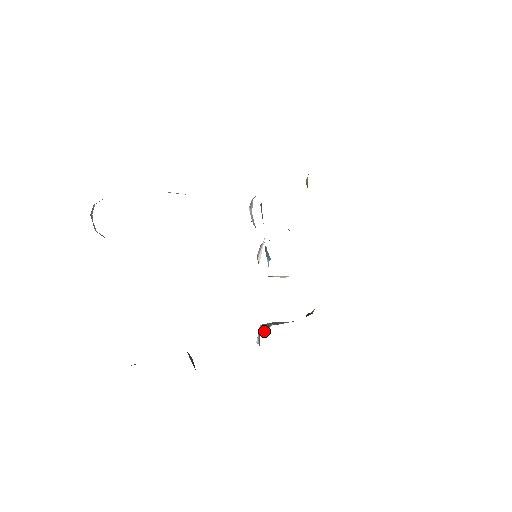
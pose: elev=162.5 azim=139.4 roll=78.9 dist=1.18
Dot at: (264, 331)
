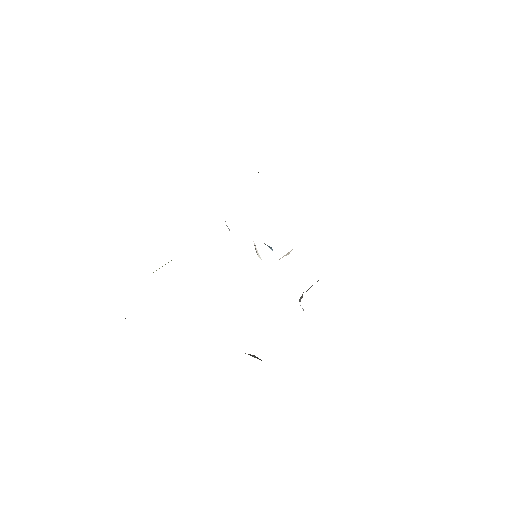
Dot at: (300, 300)
